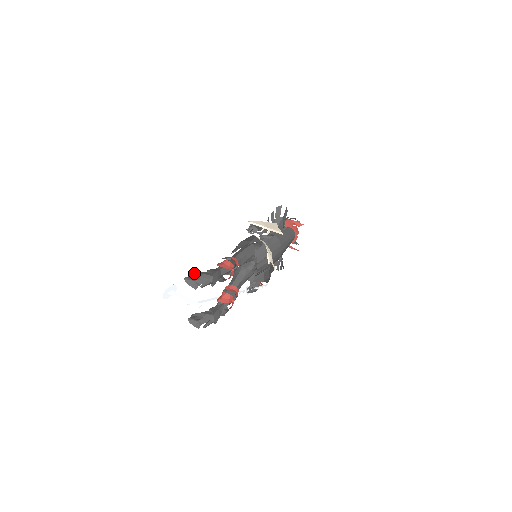
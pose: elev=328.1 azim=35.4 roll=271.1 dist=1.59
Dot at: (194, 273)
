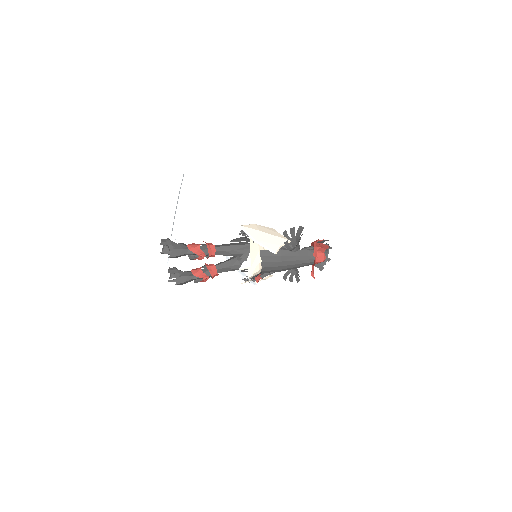
Dot at: (169, 239)
